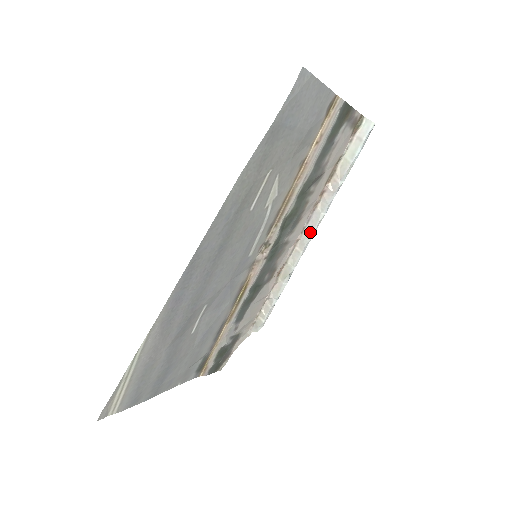
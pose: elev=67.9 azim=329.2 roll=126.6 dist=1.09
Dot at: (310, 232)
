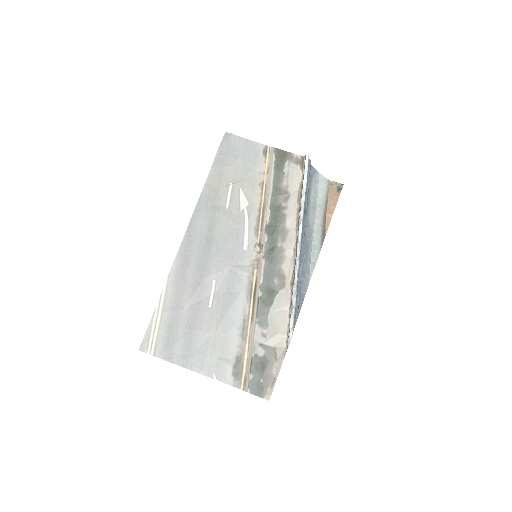
Dot at: (298, 238)
